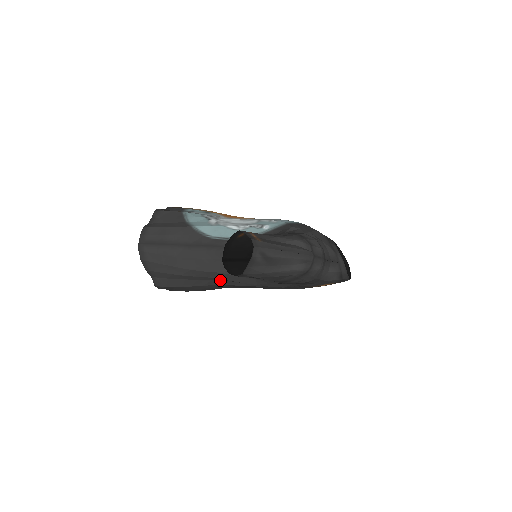
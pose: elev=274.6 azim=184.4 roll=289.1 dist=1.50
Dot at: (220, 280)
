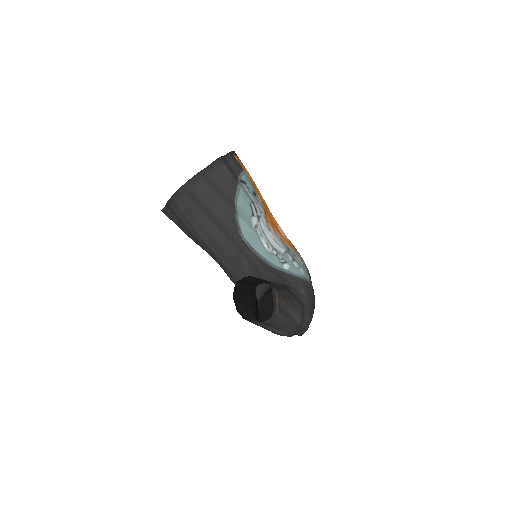
Dot at: occluded
